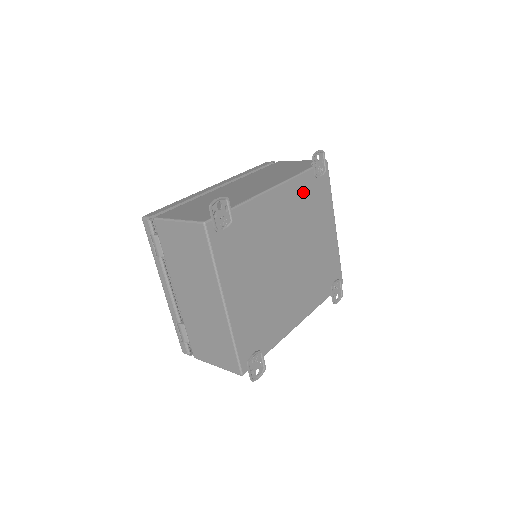
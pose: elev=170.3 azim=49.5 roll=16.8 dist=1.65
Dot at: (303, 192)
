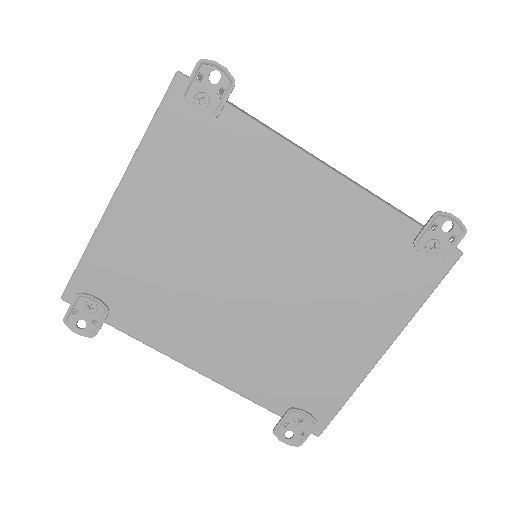
Dot at: (370, 234)
